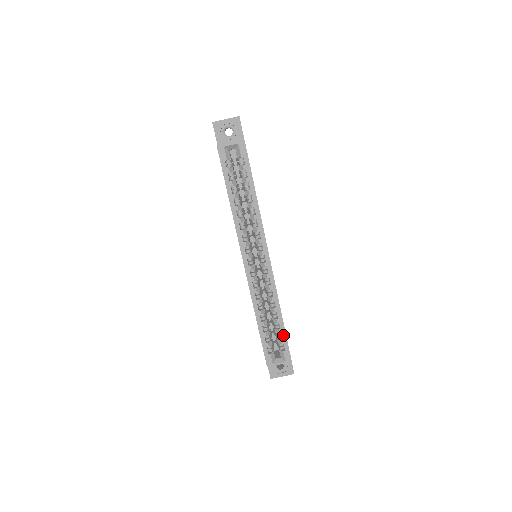
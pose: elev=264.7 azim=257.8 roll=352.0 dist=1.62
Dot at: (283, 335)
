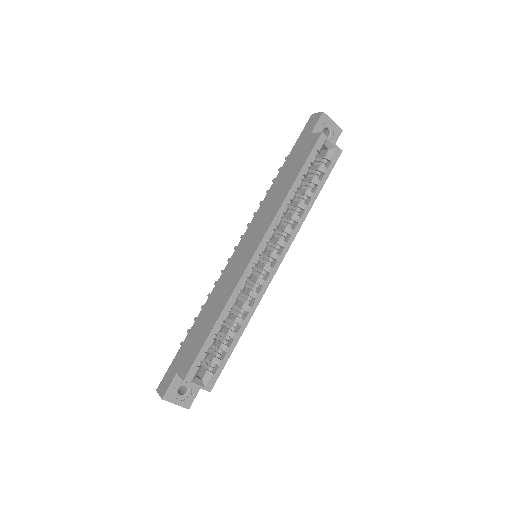
Dot at: (227, 355)
